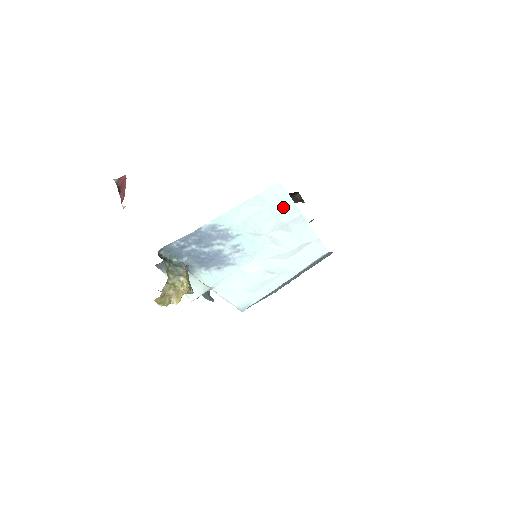
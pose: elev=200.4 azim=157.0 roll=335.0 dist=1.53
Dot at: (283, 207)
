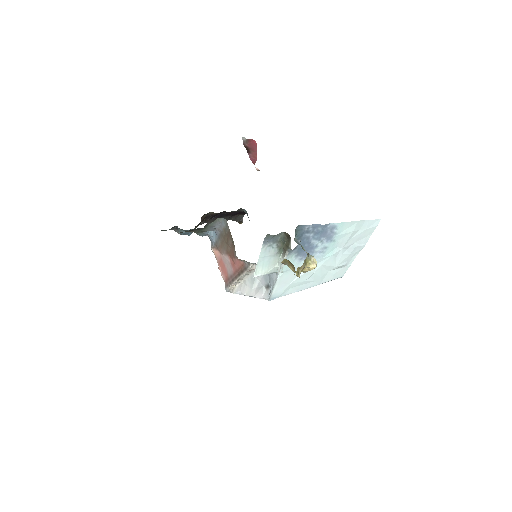
Dot at: (365, 235)
